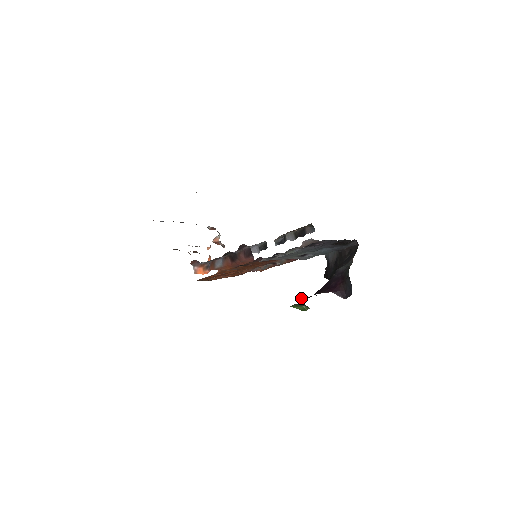
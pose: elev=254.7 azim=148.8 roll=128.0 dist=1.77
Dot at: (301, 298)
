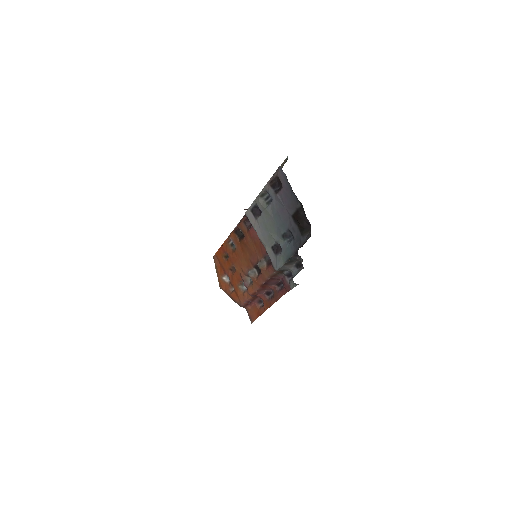
Dot at: occluded
